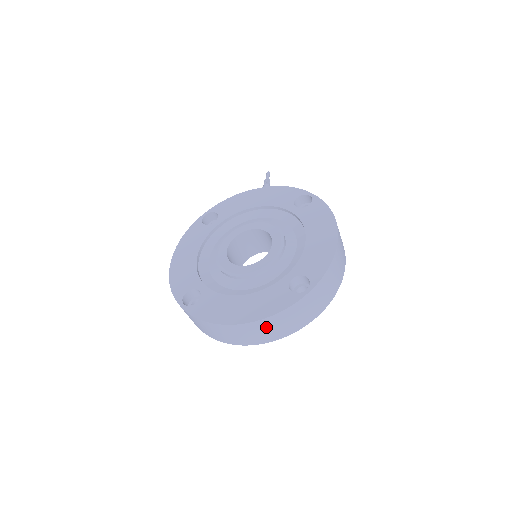
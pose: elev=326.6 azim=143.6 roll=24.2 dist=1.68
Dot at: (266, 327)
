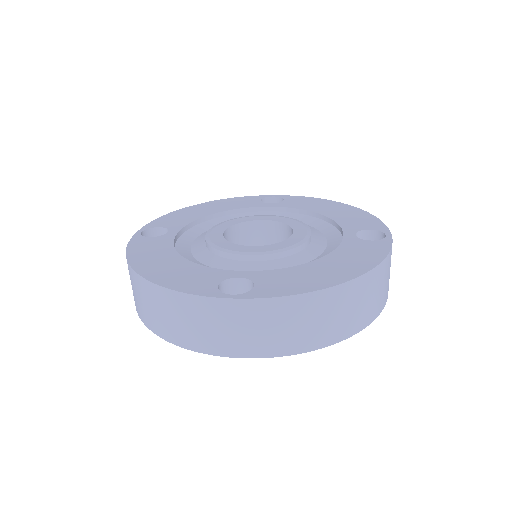
Dot at: (375, 285)
